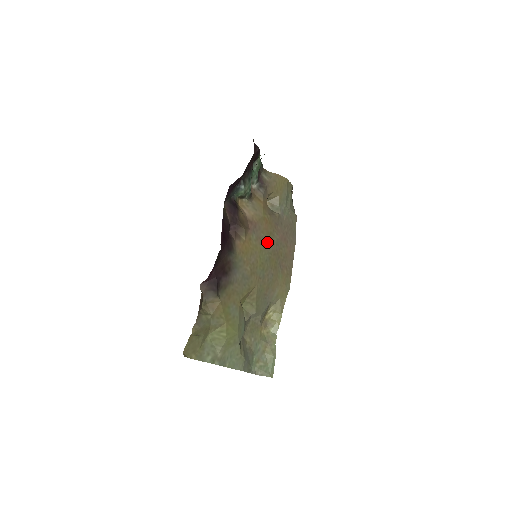
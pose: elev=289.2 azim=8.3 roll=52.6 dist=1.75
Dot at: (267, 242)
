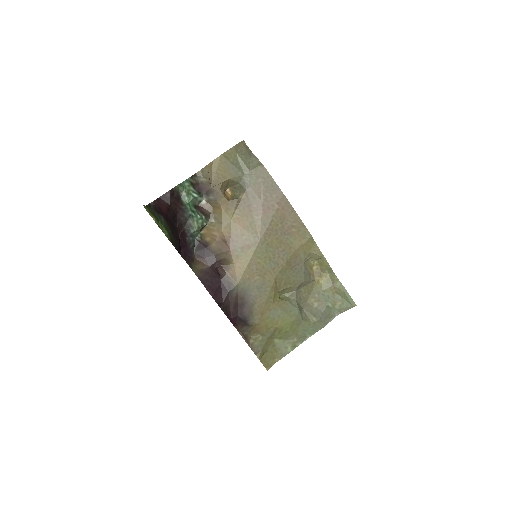
Dot at: (254, 237)
